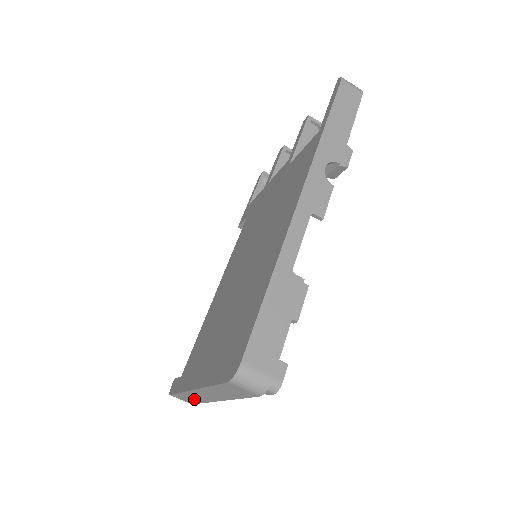
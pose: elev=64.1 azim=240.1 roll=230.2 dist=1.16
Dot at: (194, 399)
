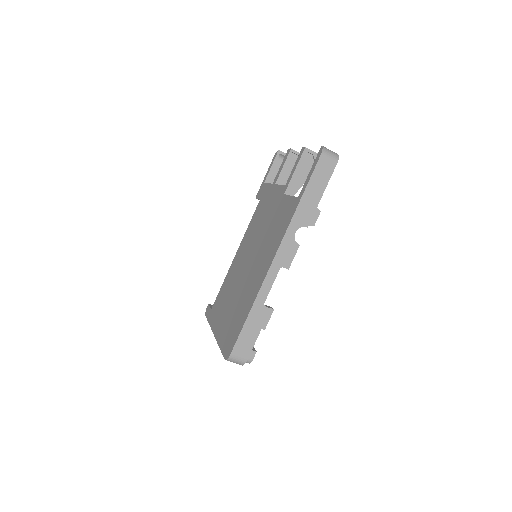
Dot at: occluded
